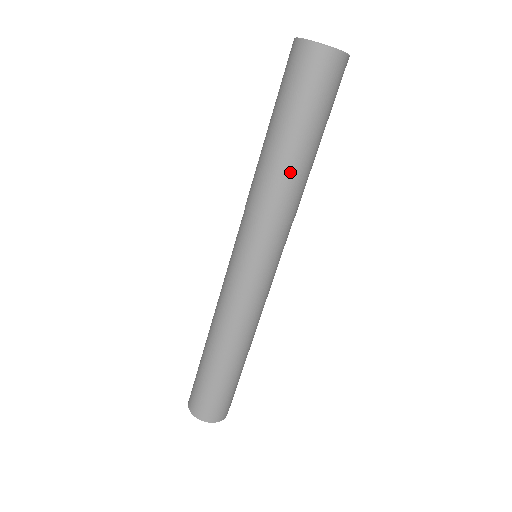
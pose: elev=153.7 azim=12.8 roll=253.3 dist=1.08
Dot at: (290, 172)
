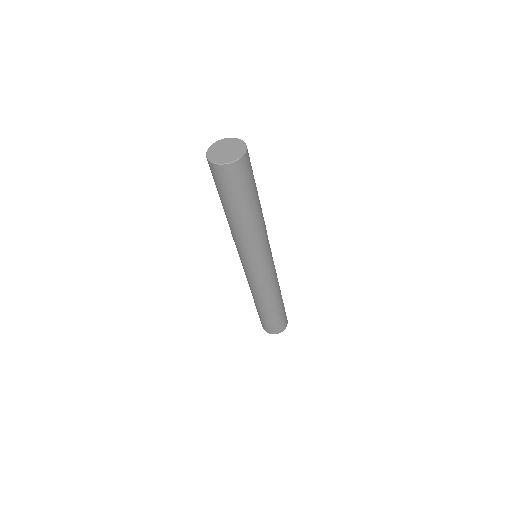
Dot at: (260, 215)
